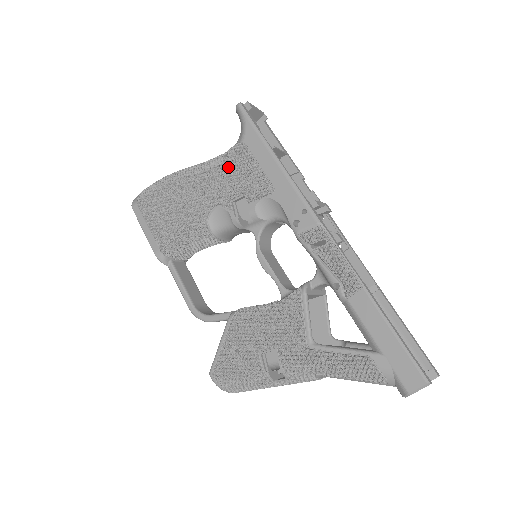
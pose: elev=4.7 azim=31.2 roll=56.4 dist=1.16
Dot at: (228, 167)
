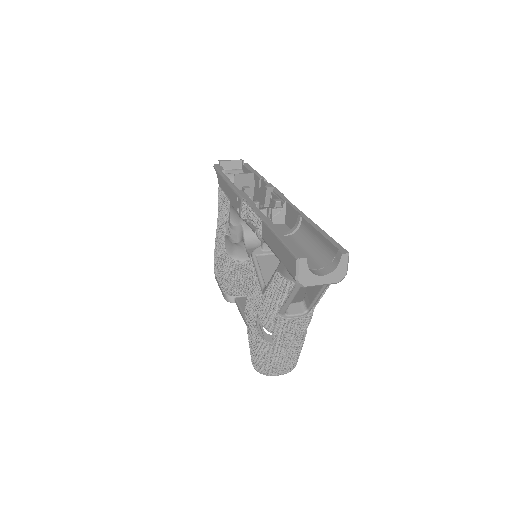
Dot at: occluded
